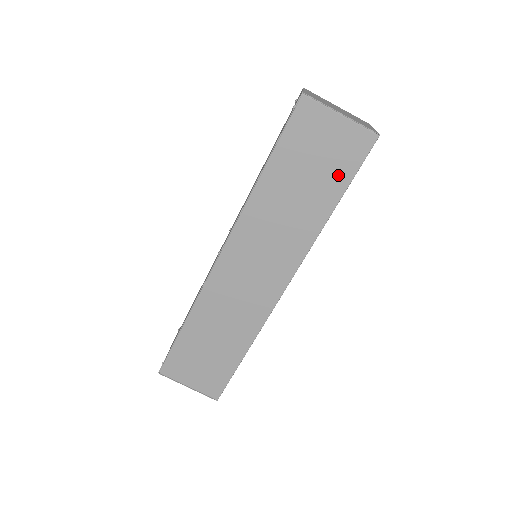
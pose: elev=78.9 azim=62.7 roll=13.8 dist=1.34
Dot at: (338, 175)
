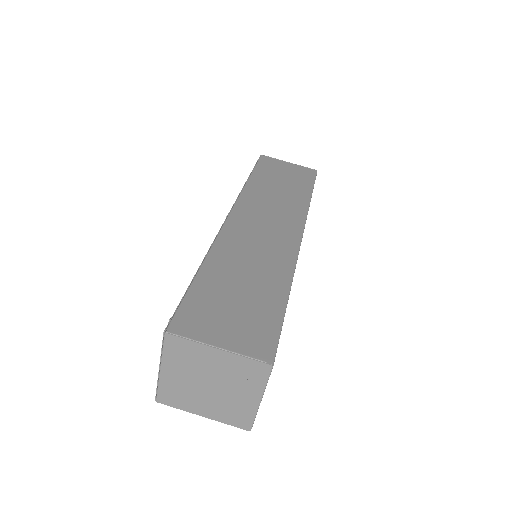
Dot at: (303, 182)
